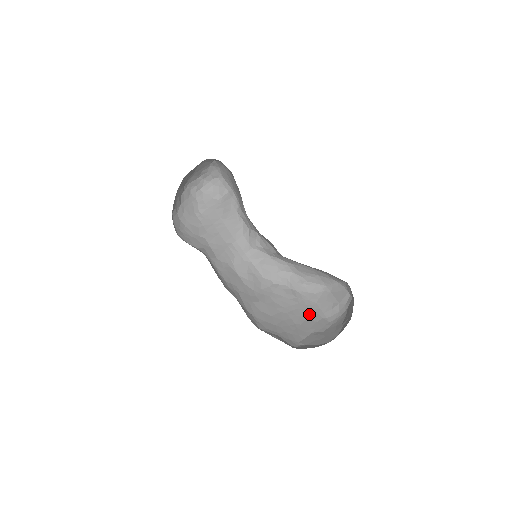
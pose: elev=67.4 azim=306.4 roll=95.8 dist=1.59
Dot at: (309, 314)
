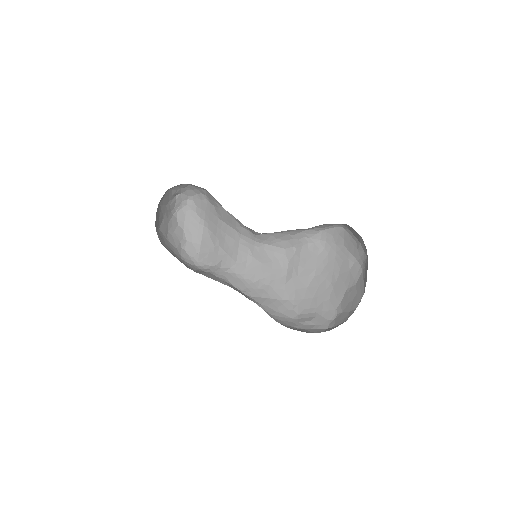
Dot at: (340, 263)
